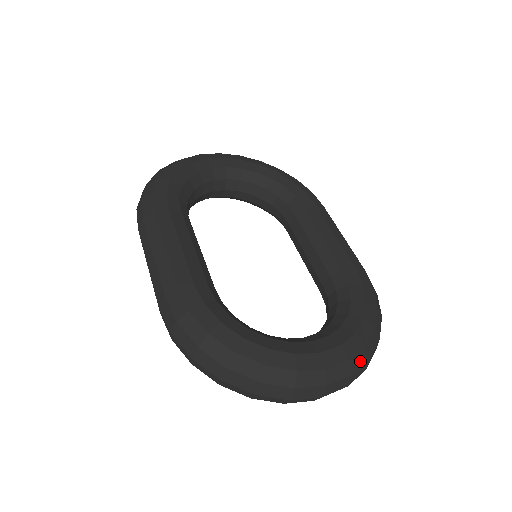
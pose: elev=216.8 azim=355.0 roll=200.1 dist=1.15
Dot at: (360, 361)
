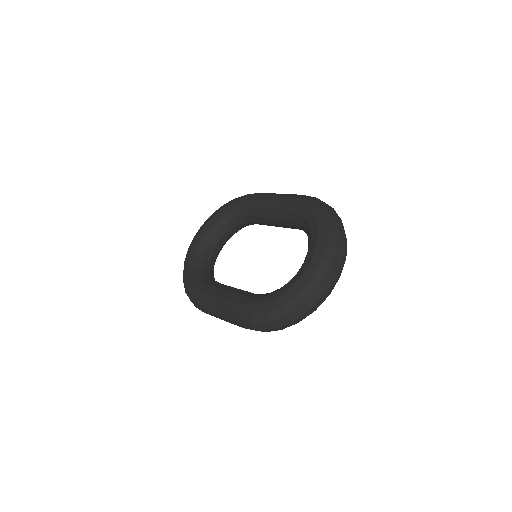
Dot at: (334, 238)
